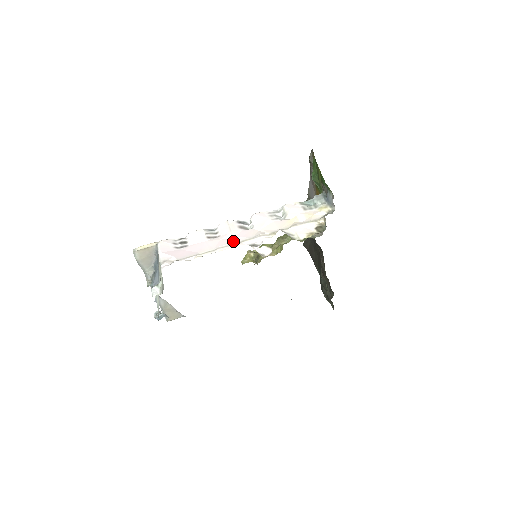
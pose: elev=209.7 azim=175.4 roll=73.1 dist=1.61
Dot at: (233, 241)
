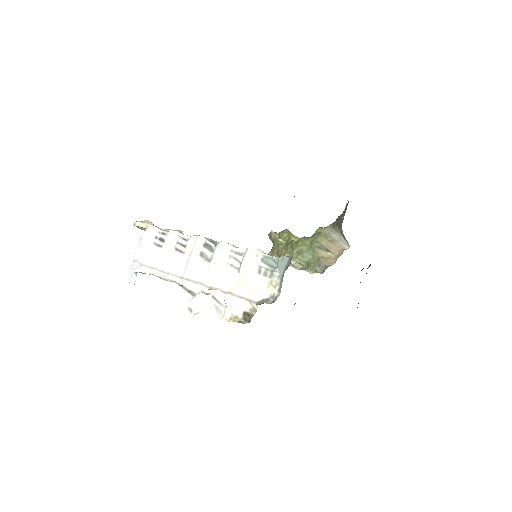
Dot at: (184, 272)
